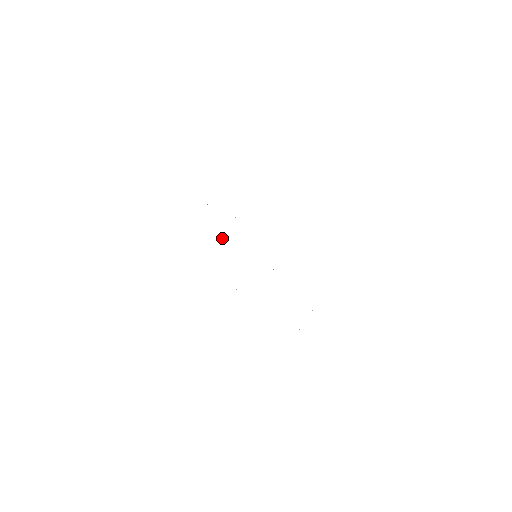
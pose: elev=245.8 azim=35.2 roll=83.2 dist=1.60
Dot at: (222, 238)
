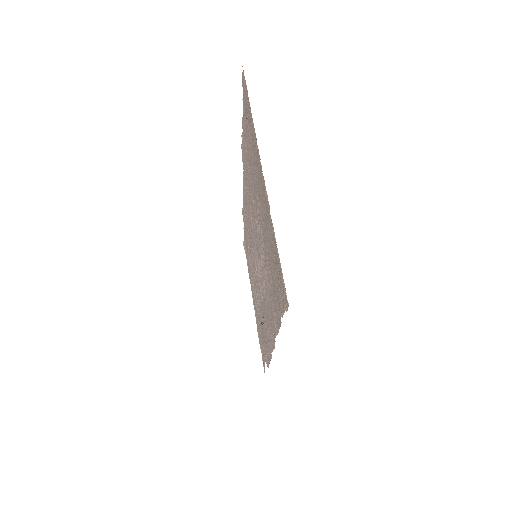
Dot at: occluded
